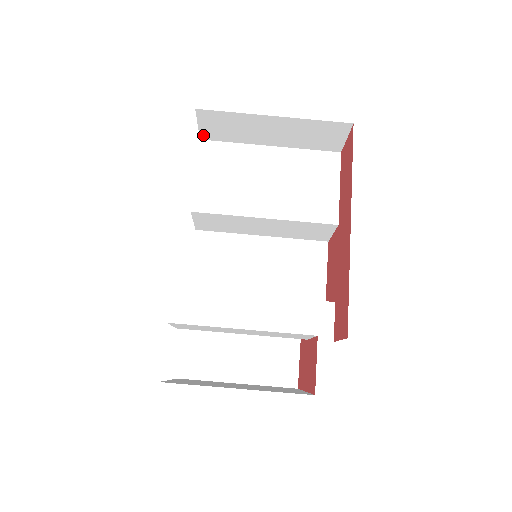
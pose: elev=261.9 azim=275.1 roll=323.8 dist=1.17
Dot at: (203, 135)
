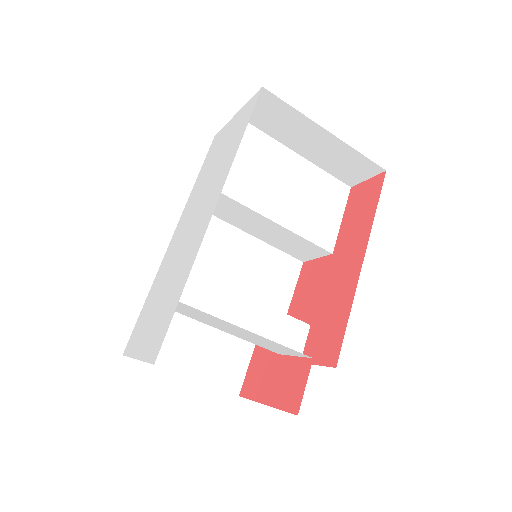
Dot at: occluded
